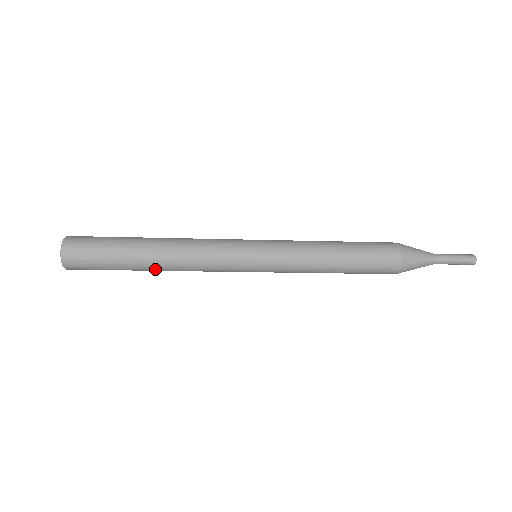
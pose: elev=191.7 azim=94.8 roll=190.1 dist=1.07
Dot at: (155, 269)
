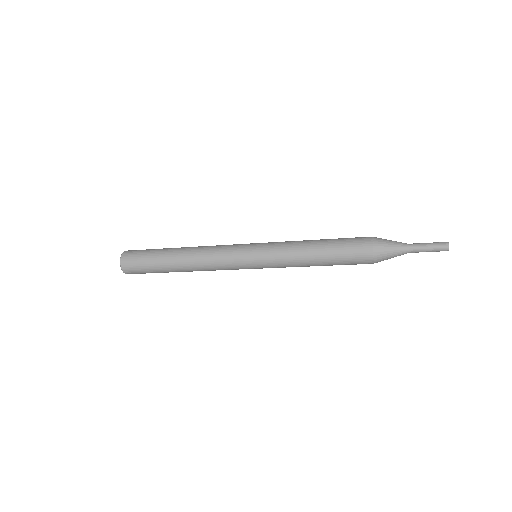
Dot at: (183, 271)
